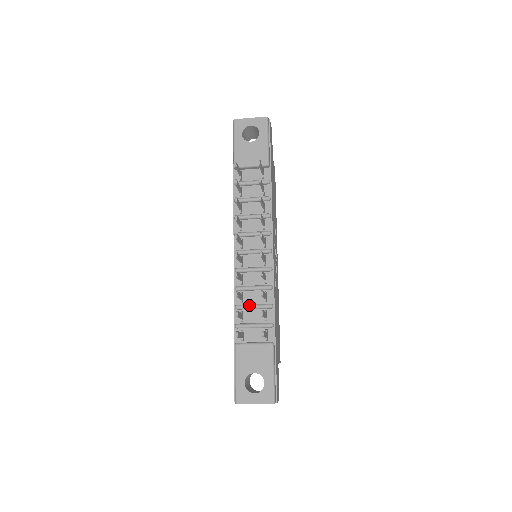
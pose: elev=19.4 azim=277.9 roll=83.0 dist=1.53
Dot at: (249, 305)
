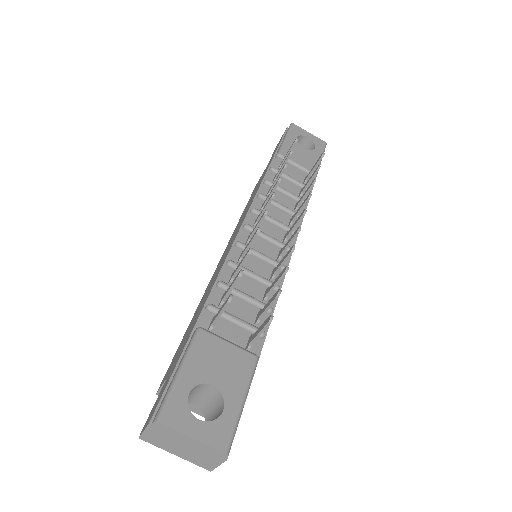
Dot at: (240, 290)
